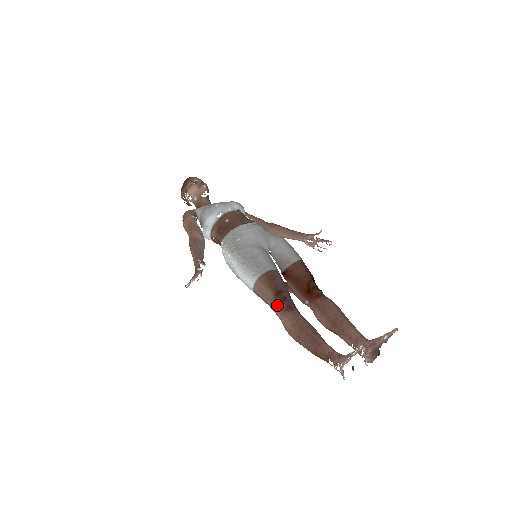
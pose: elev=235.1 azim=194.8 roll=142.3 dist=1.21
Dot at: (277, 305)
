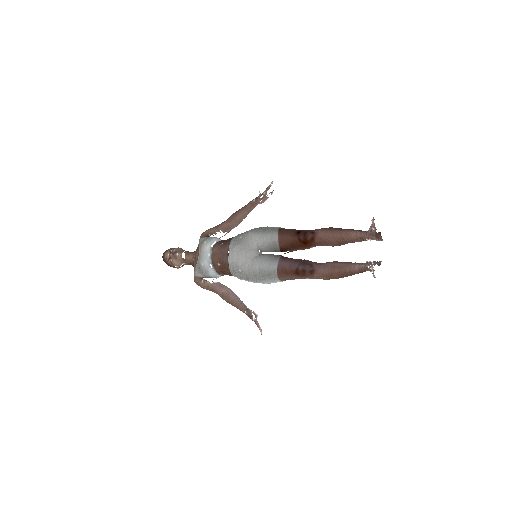
Dot at: (305, 277)
